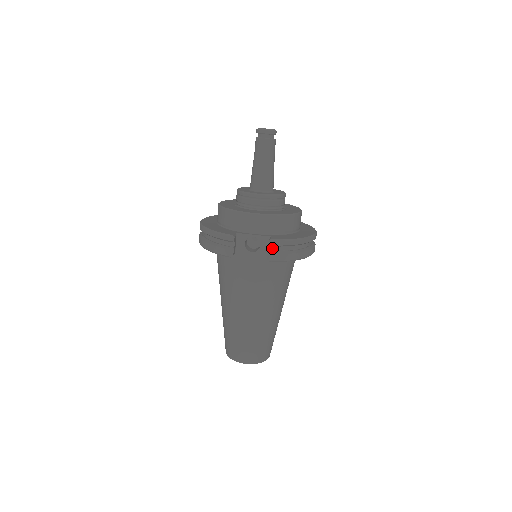
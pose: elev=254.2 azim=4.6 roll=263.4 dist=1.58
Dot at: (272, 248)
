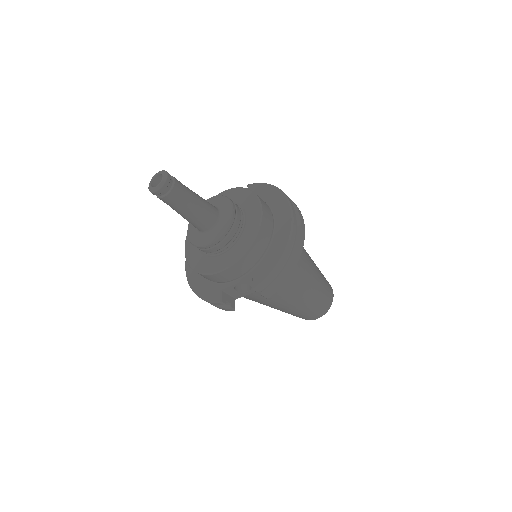
Dot at: occluded
